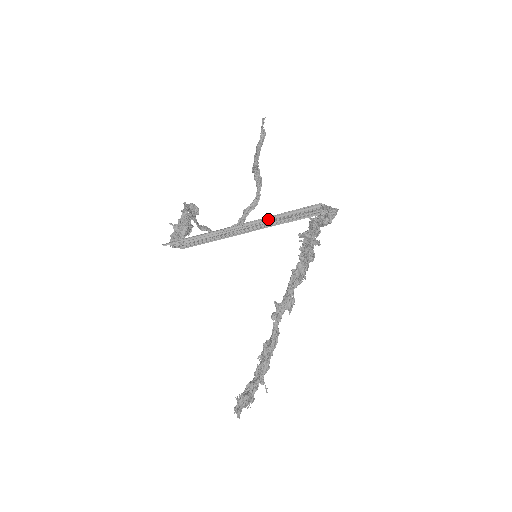
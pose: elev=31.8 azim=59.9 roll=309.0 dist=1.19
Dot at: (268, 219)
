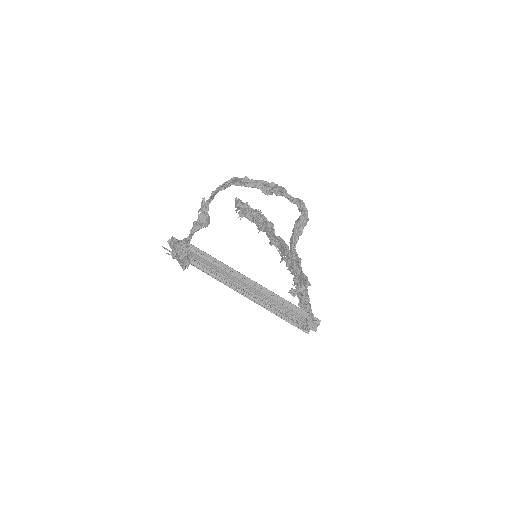
Dot at: (261, 292)
